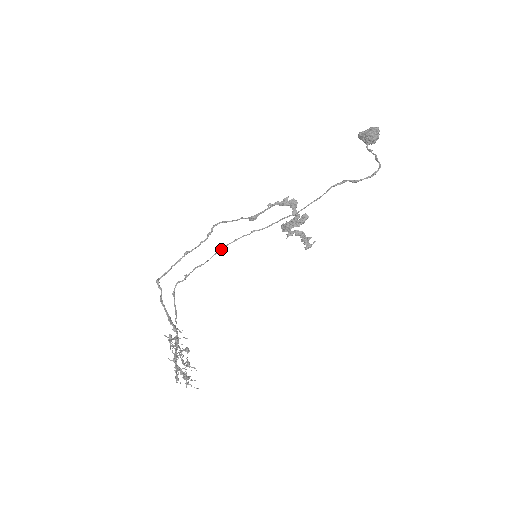
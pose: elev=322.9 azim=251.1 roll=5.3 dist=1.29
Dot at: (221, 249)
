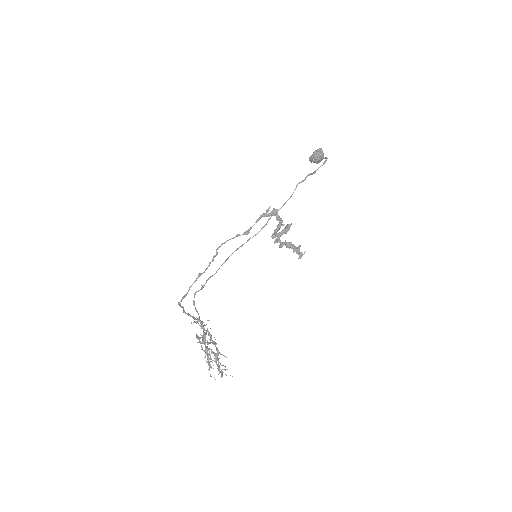
Dot at: (226, 259)
